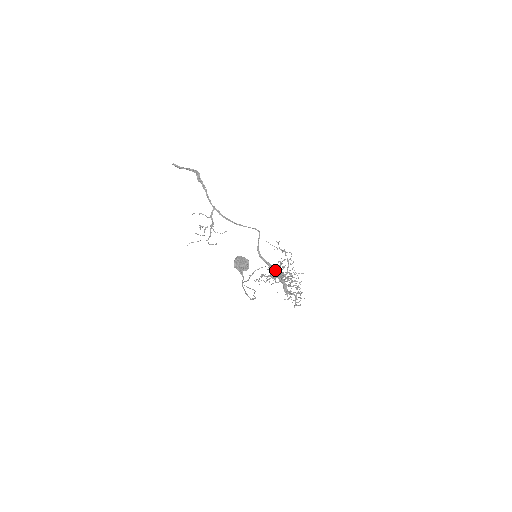
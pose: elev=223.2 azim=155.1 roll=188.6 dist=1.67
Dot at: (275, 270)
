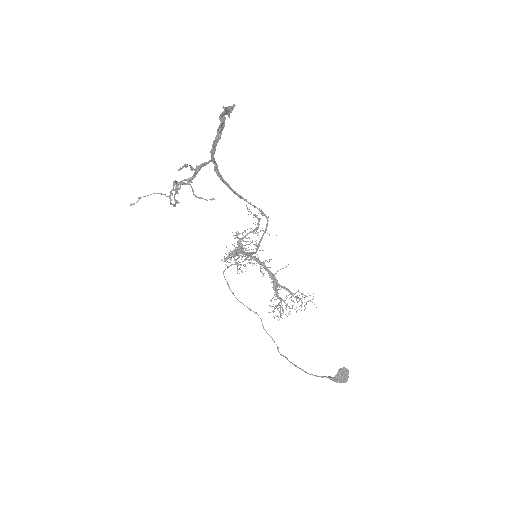
Dot at: occluded
